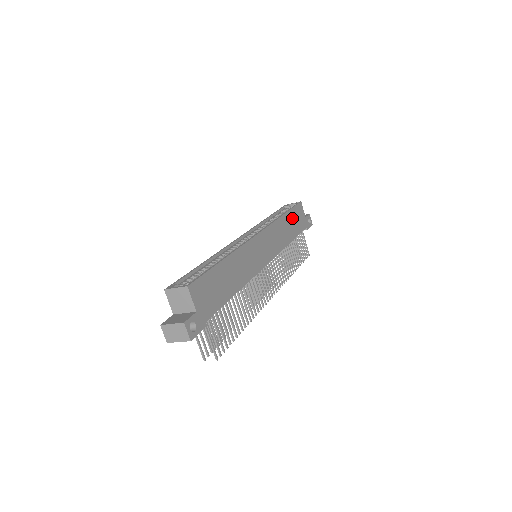
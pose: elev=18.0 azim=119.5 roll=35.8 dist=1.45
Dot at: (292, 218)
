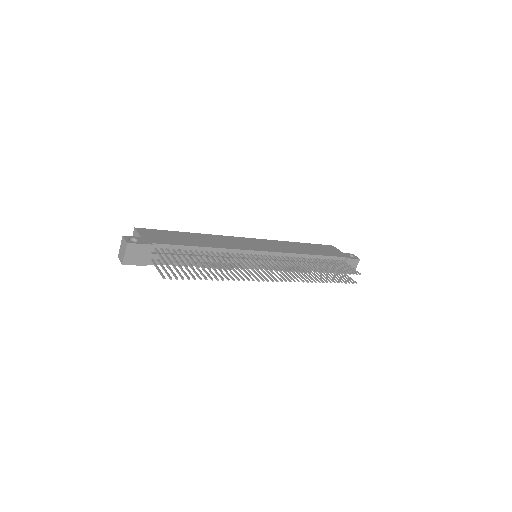
Dot at: (314, 247)
